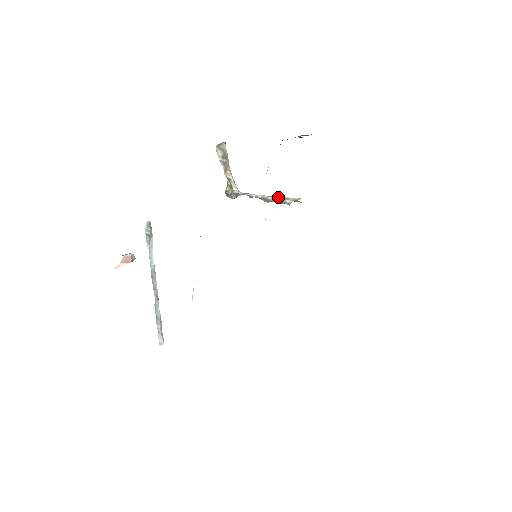
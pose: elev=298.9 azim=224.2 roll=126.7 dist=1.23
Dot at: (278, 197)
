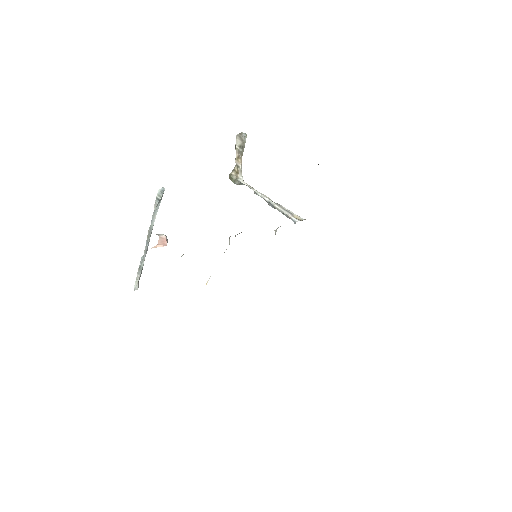
Dot at: (283, 208)
